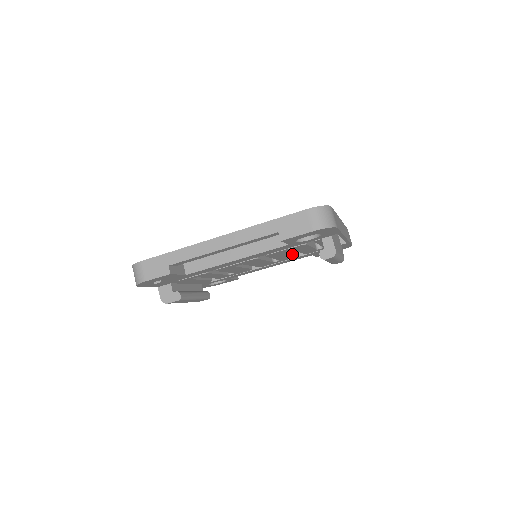
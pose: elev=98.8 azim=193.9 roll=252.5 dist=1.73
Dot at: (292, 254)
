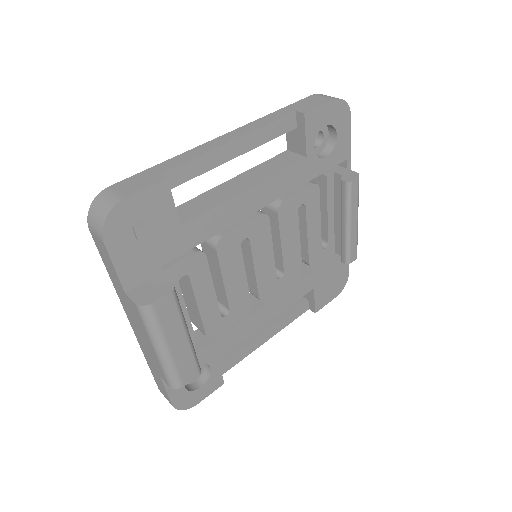
Dot at: (299, 245)
